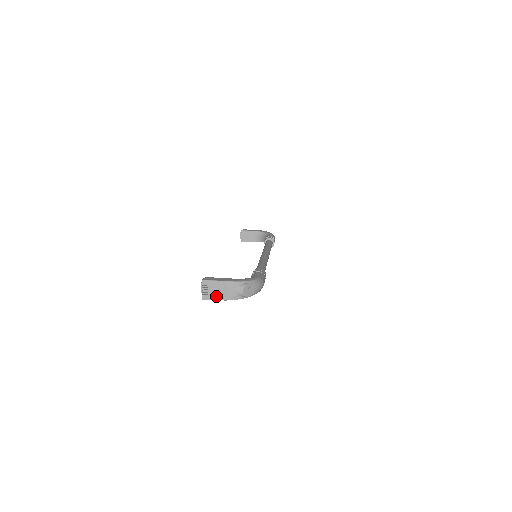
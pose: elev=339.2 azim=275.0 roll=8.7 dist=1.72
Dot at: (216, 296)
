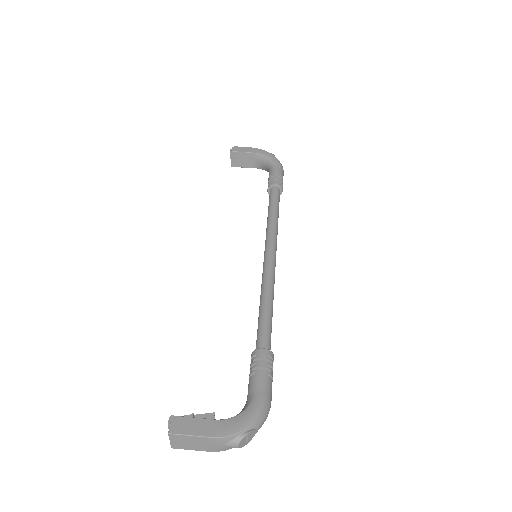
Dot at: (194, 447)
